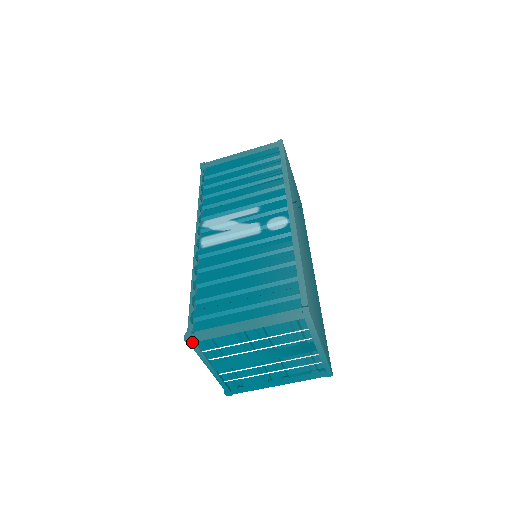
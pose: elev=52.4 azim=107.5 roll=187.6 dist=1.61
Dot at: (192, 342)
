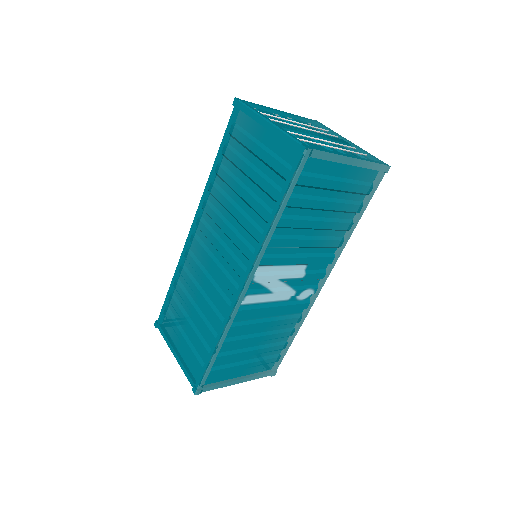
Dot at: occluded
